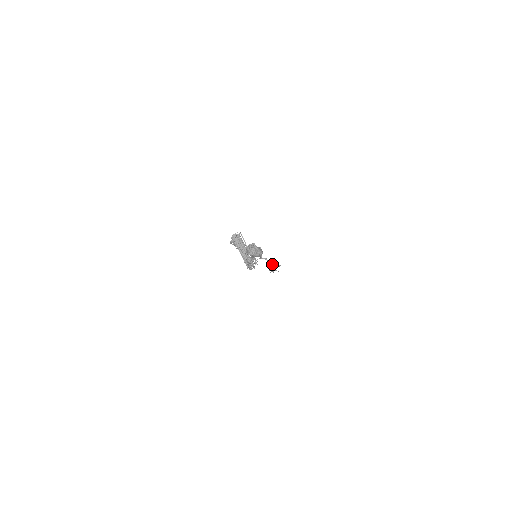
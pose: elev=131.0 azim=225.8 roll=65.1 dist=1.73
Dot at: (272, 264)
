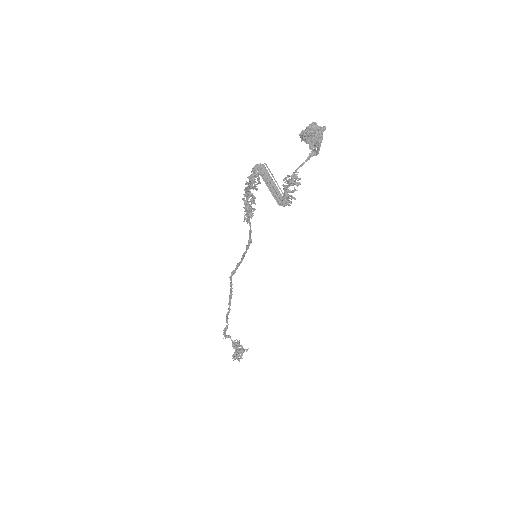
Dot at: (237, 346)
